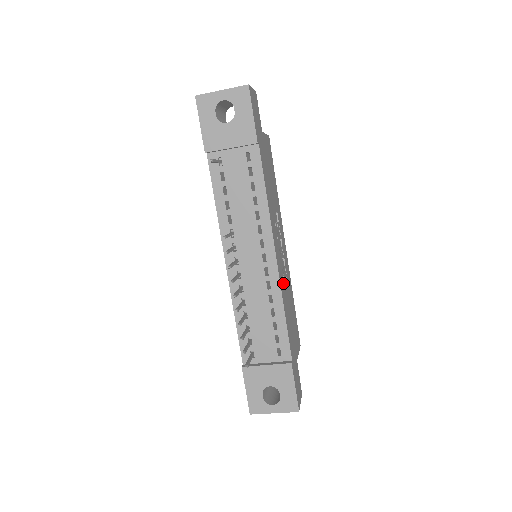
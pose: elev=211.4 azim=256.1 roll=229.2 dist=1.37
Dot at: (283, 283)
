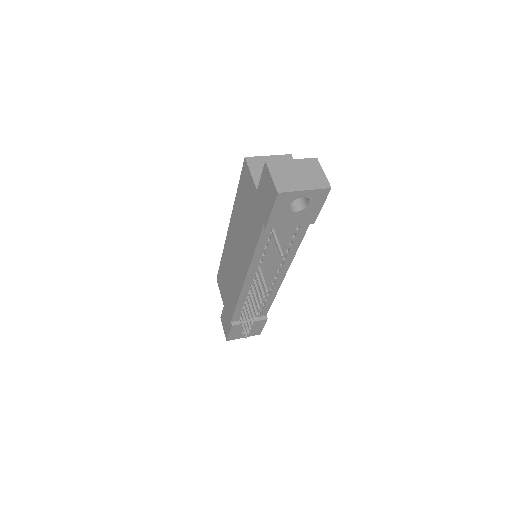
Dot at: occluded
